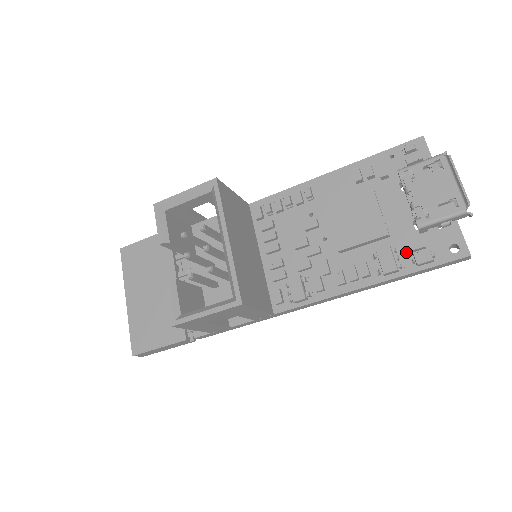
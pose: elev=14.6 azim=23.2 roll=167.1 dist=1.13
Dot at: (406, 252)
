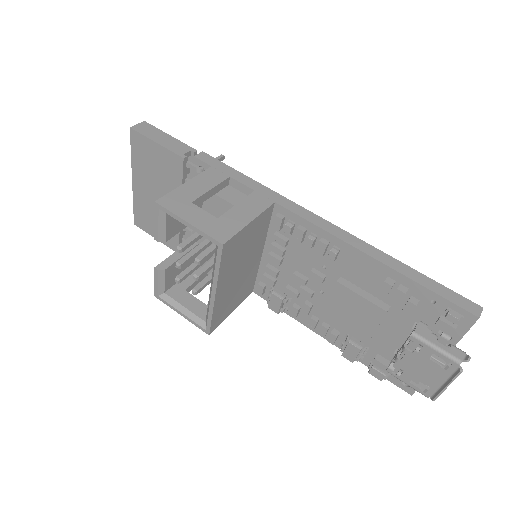
Dot at: (373, 355)
